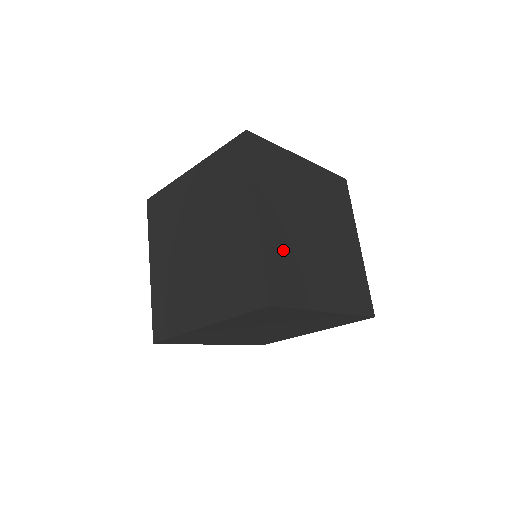
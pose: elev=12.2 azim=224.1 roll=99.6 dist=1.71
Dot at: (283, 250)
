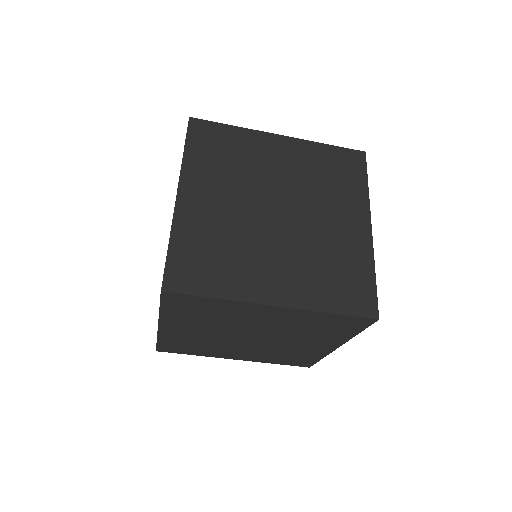
Dot at: (207, 233)
